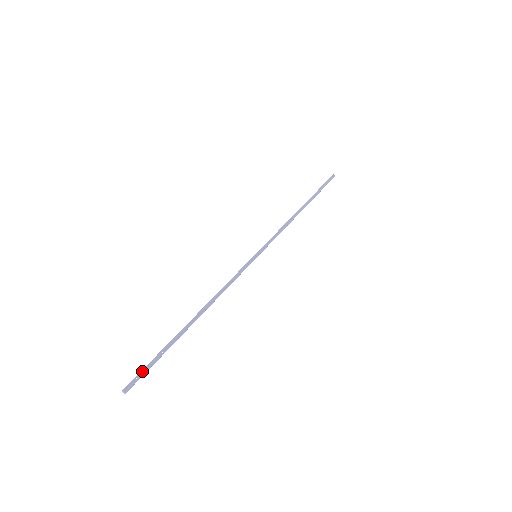
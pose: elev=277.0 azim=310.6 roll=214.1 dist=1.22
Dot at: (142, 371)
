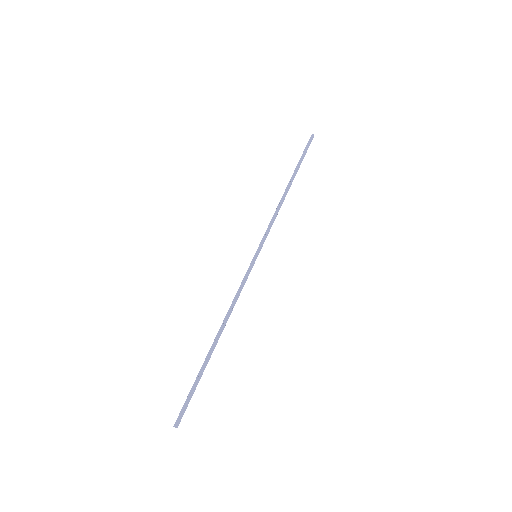
Dot at: (186, 405)
